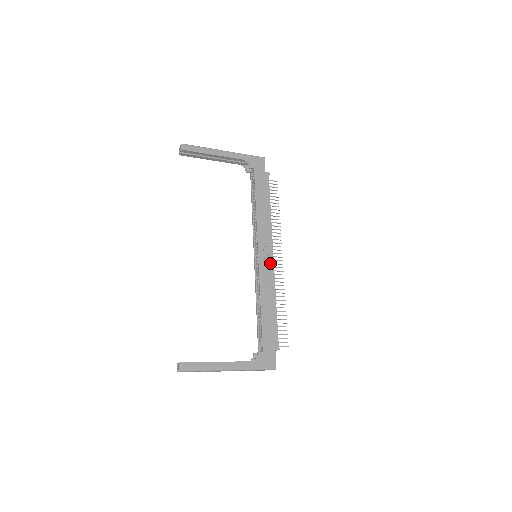
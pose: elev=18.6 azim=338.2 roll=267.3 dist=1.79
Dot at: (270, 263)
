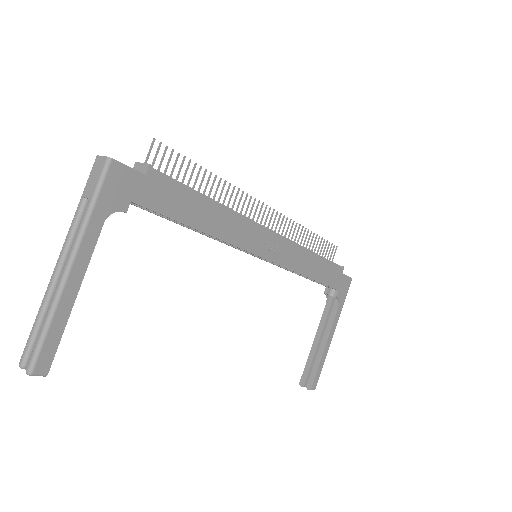
Dot at: (278, 242)
